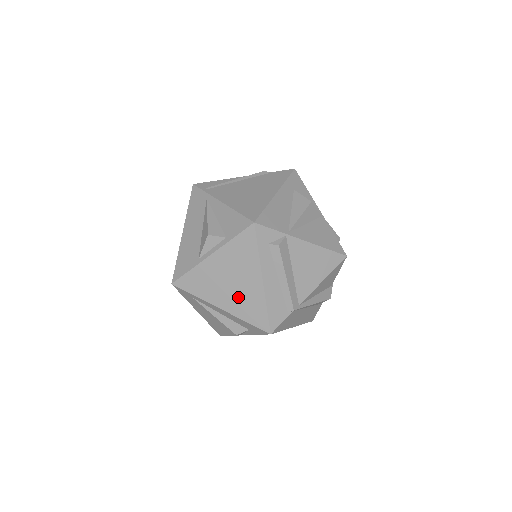
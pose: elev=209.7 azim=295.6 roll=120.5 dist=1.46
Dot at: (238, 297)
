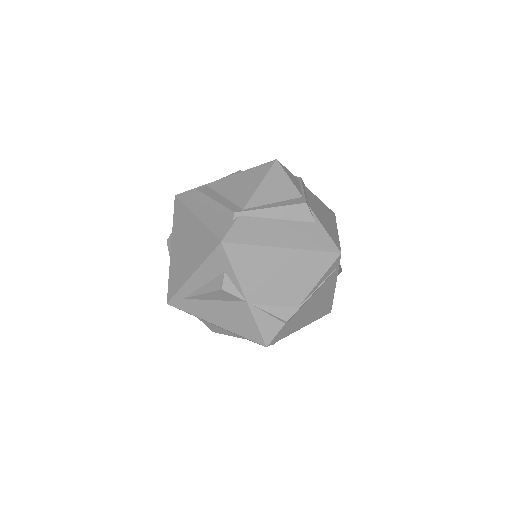
Dot at: (193, 250)
